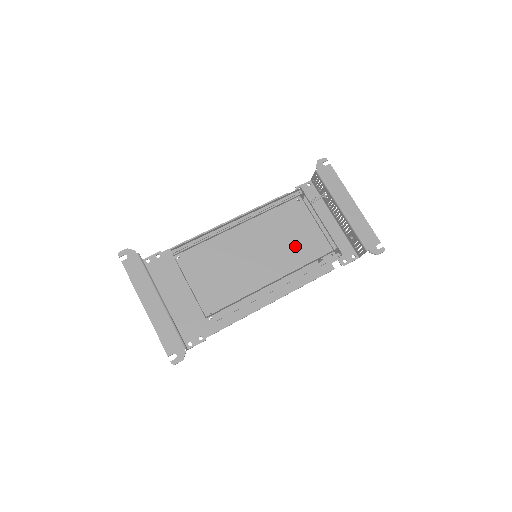
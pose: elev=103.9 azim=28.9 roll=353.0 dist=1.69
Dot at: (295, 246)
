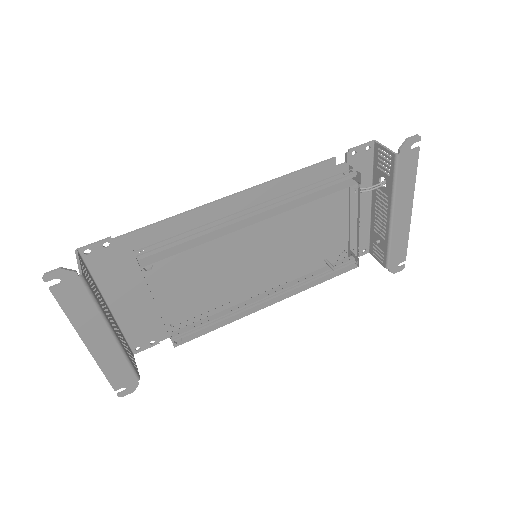
Dot at: (308, 240)
